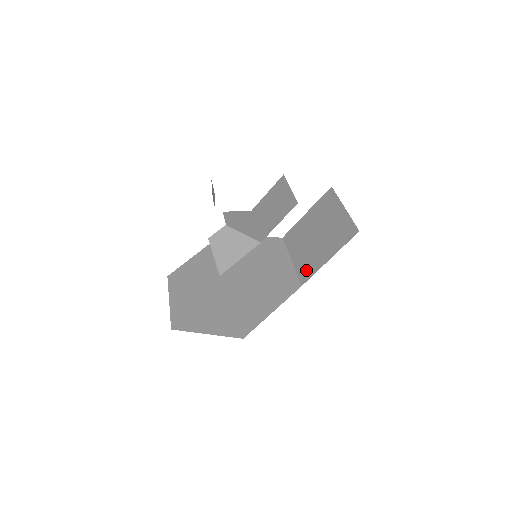
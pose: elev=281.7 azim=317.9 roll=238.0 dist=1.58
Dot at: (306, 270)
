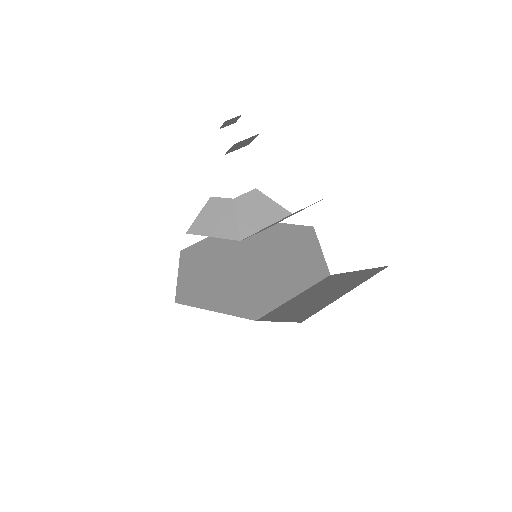
Dot at: (274, 313)
